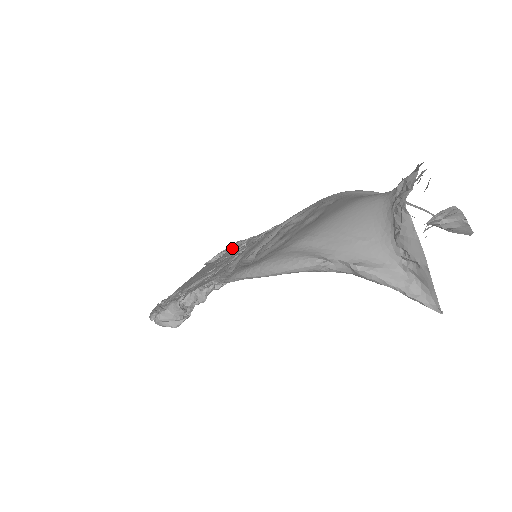
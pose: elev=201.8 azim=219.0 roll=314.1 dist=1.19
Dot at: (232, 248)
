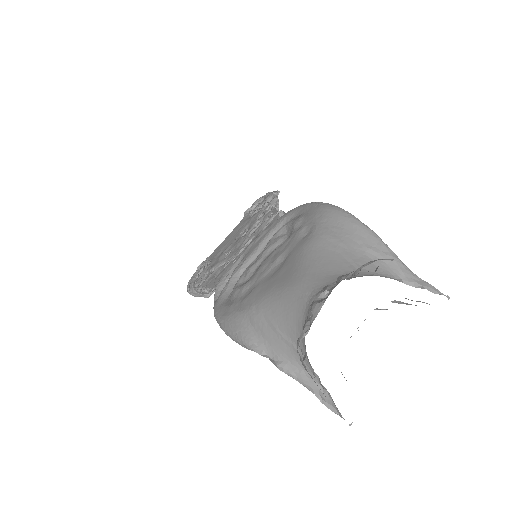
Dot at: (257, 213)
